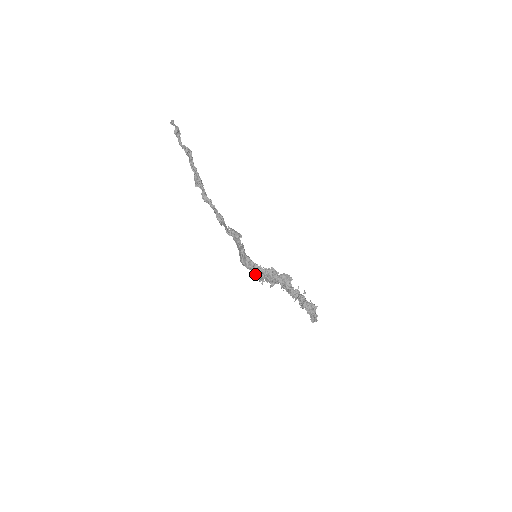
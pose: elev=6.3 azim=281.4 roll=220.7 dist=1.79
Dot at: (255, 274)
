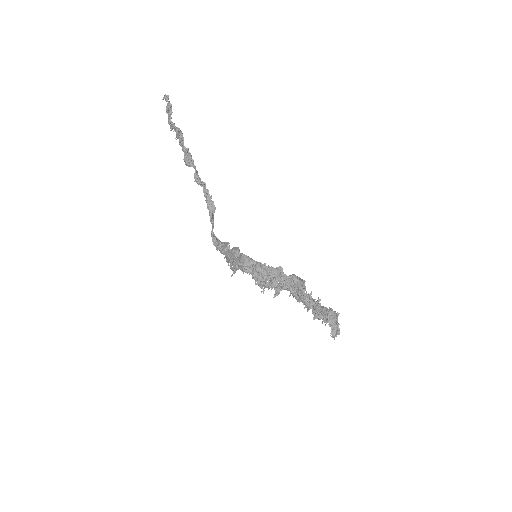
Dot at: (259, 273)
